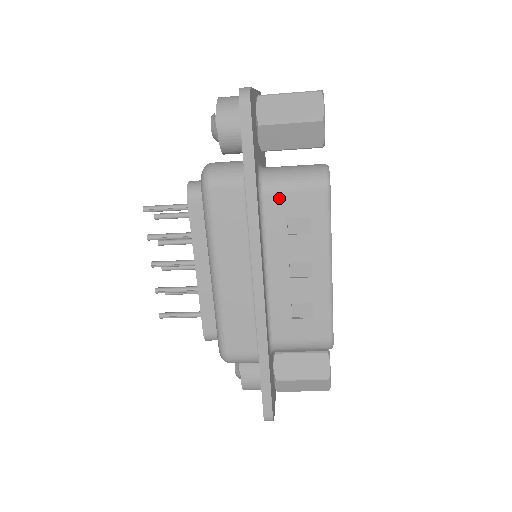
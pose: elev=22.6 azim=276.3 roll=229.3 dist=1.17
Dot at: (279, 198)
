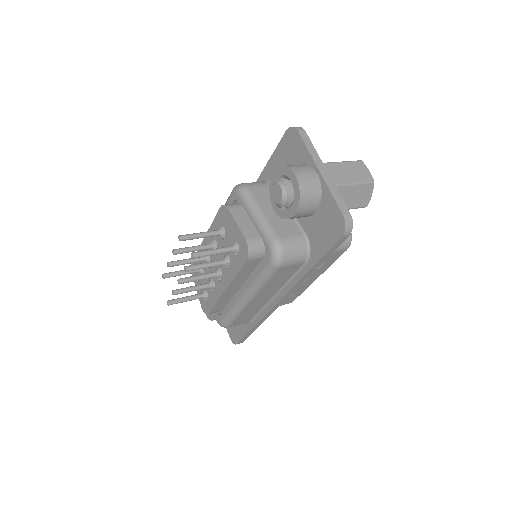
Dot at: occluded
